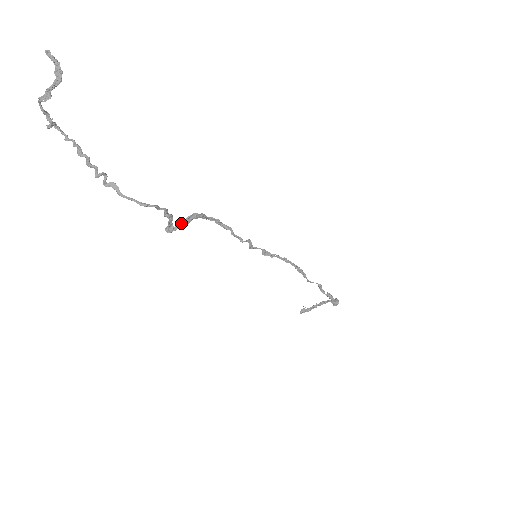
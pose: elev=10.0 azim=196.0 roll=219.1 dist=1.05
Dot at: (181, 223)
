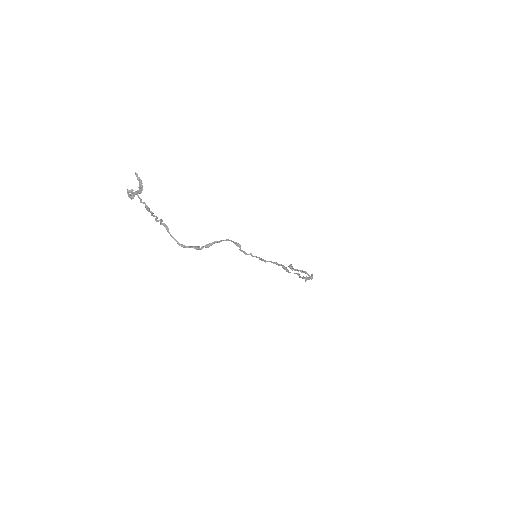
Dot at: (205, 246)
